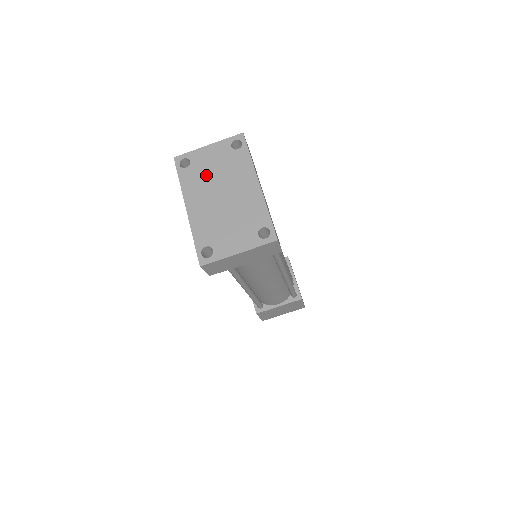
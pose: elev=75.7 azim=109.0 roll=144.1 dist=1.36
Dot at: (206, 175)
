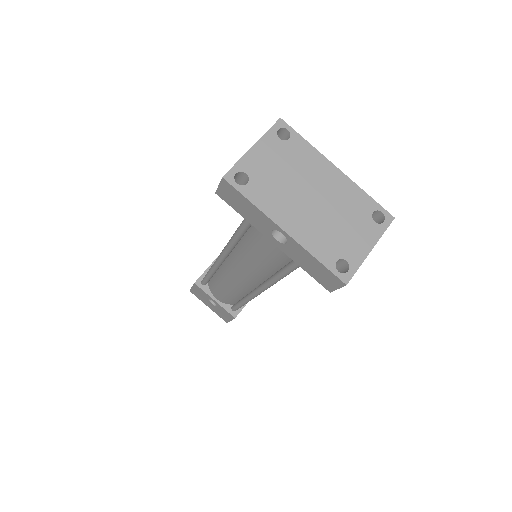
Dot at: (277, 182)
